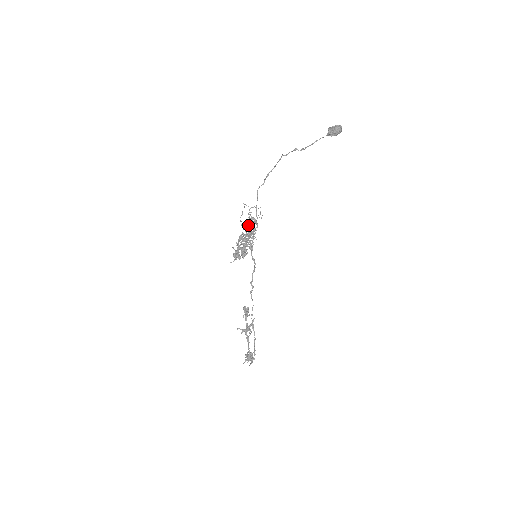
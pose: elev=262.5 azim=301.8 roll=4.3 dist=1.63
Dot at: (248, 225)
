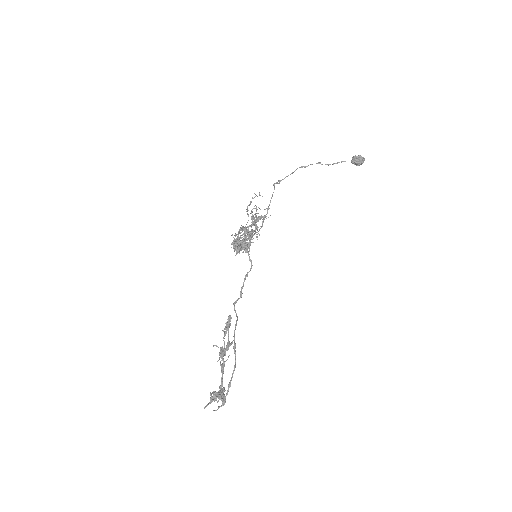
Dot at: (254, 218)
